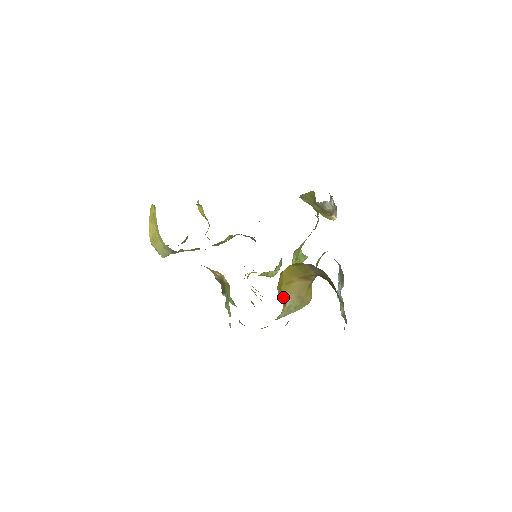
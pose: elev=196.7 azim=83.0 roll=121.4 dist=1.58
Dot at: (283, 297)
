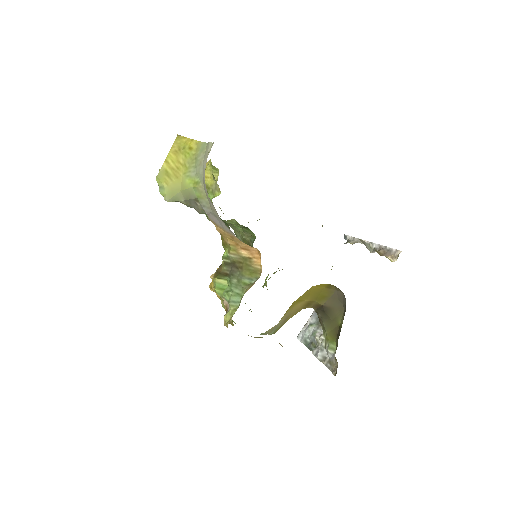
Dot at: (285, 313)
